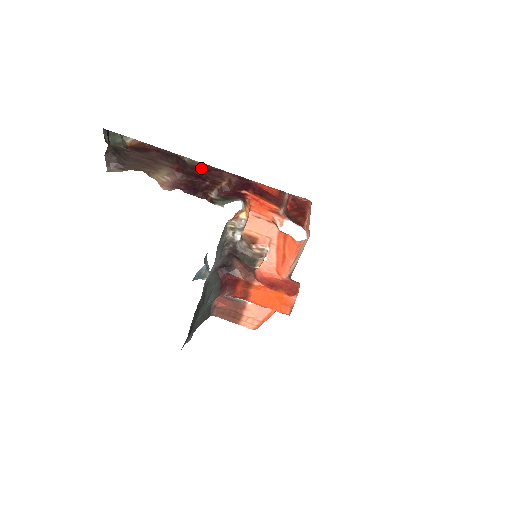
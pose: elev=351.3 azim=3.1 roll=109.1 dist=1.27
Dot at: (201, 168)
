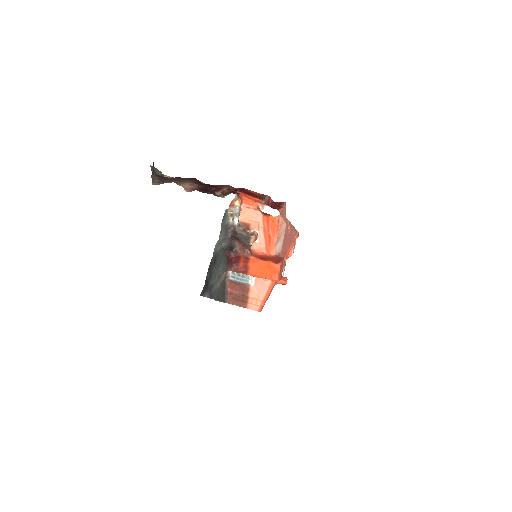
Dot at: occluded
